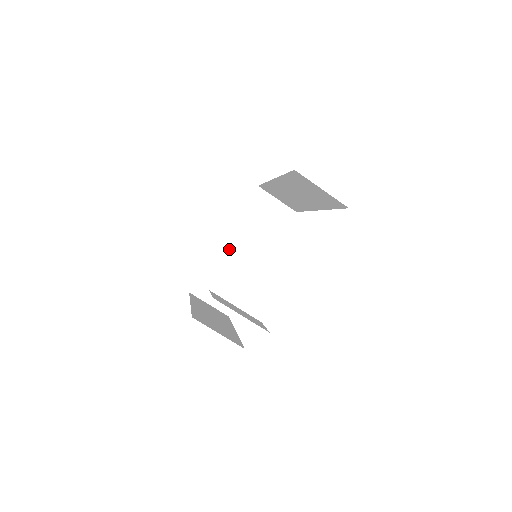
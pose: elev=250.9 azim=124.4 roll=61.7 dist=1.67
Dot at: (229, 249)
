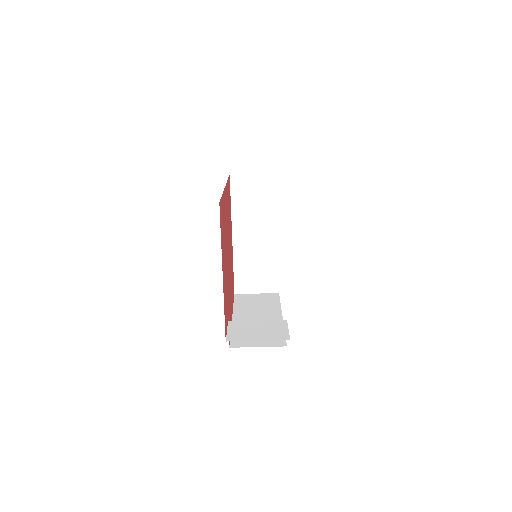
Dot at: (242, 242)
